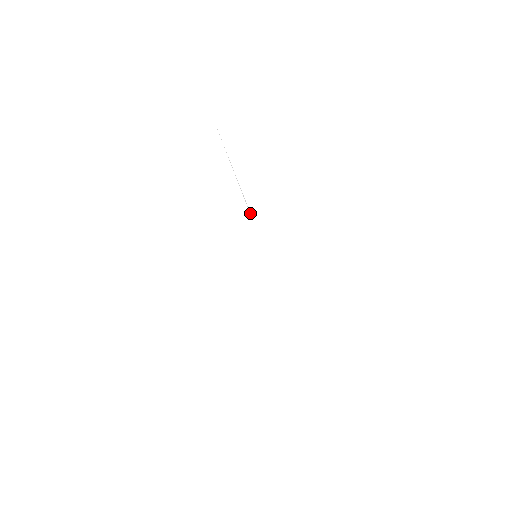
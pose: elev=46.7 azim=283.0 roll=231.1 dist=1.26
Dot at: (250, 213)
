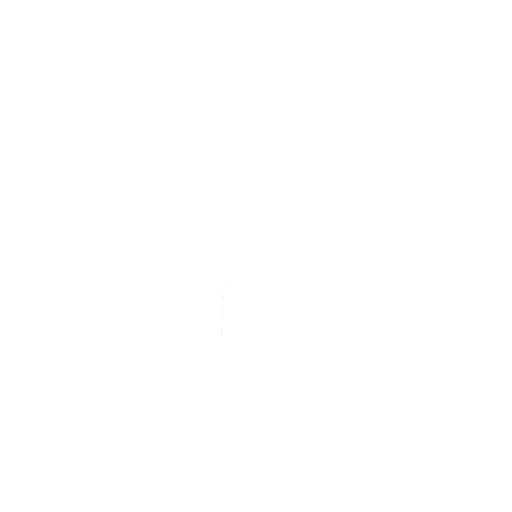
Dot at: occluded
